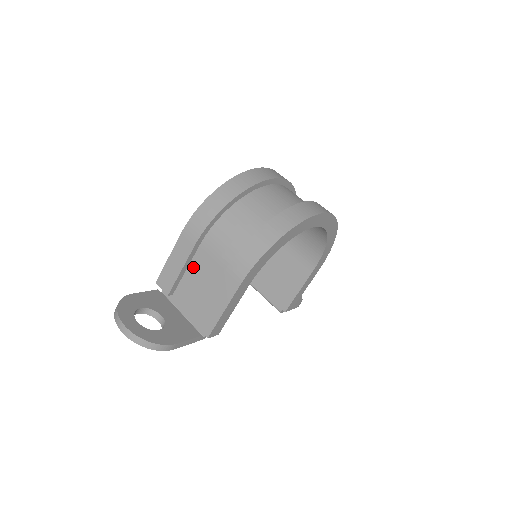
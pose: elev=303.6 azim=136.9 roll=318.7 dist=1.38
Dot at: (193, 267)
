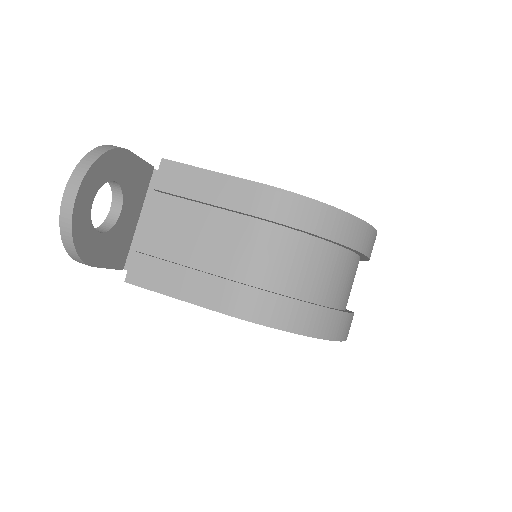
Dot at: (211, 215)
